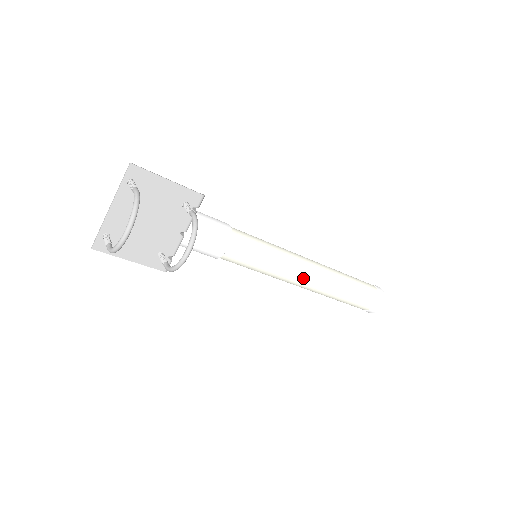
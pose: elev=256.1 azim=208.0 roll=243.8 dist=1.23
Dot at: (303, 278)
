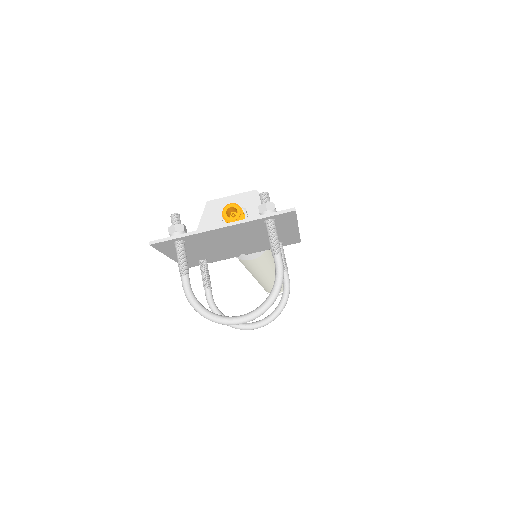
Dot at: (265, 278)
